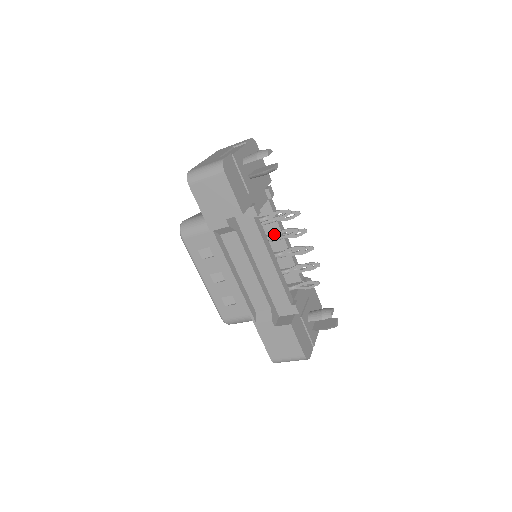
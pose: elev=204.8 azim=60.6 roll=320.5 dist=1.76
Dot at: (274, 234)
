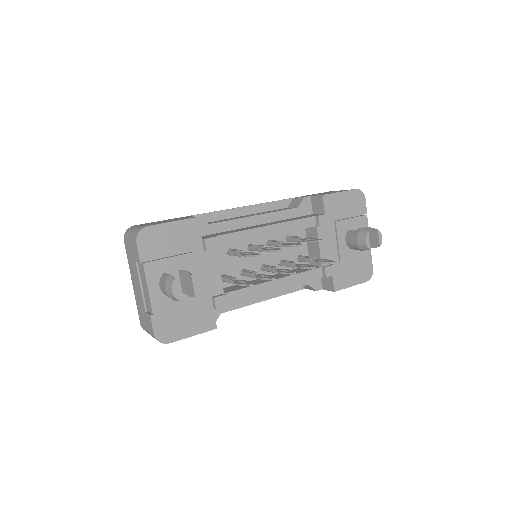
Dot at: (254, 277)
